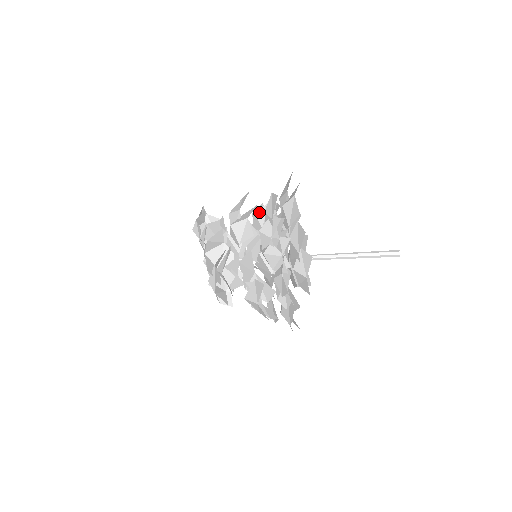
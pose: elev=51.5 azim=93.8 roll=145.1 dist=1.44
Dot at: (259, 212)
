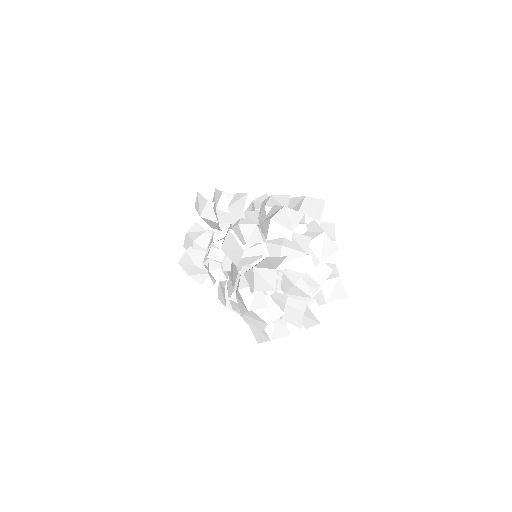
Dot at: occluded
